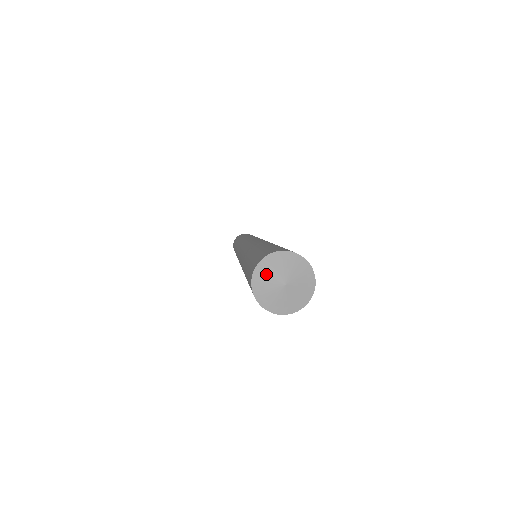
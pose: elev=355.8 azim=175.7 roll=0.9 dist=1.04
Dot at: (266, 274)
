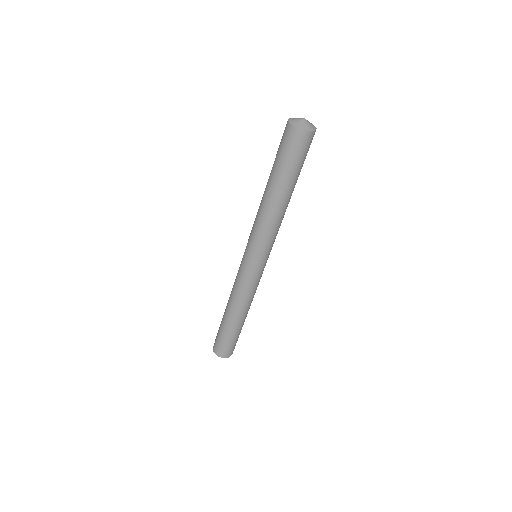
Dot at: (297, 118)
